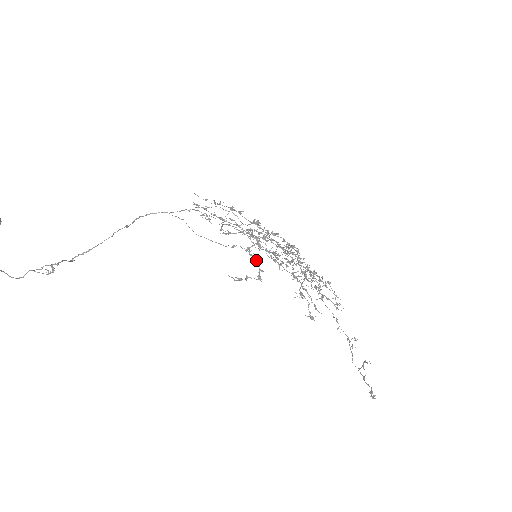
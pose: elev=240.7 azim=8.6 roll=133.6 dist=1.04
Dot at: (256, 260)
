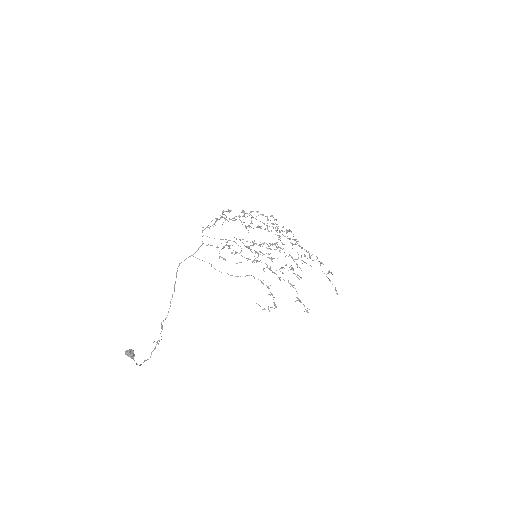
Dot at: (267, 286)
